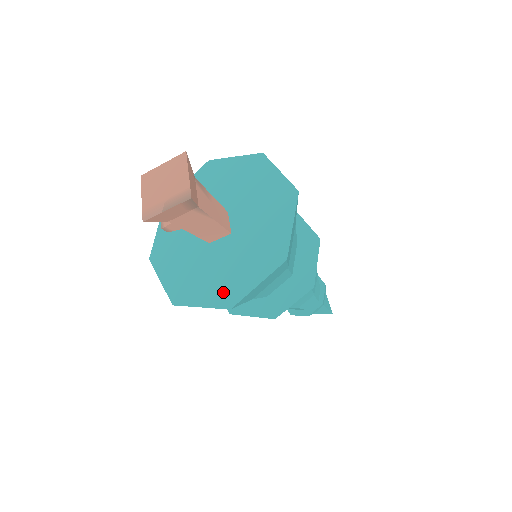
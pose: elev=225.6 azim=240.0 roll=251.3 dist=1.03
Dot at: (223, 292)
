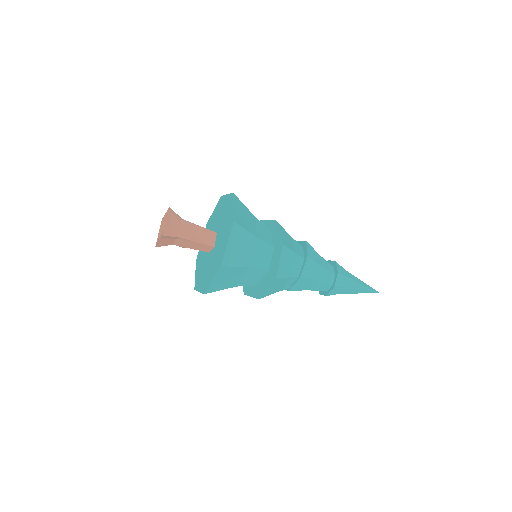
Dot at: (205, 284)
